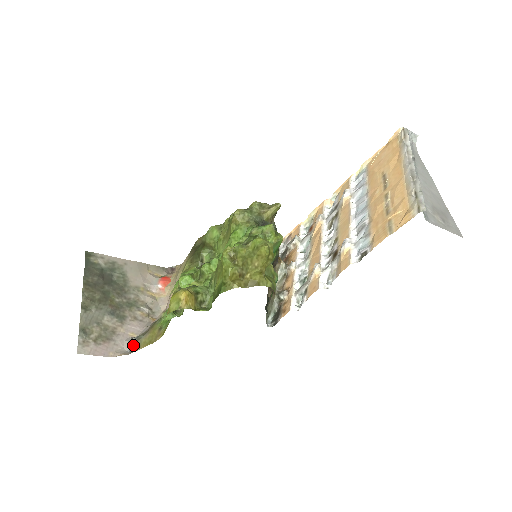
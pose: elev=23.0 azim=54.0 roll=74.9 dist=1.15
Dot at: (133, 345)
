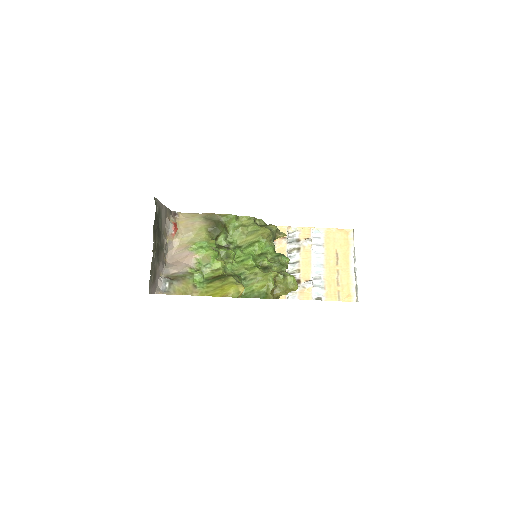
Dot at: (167, 287)
